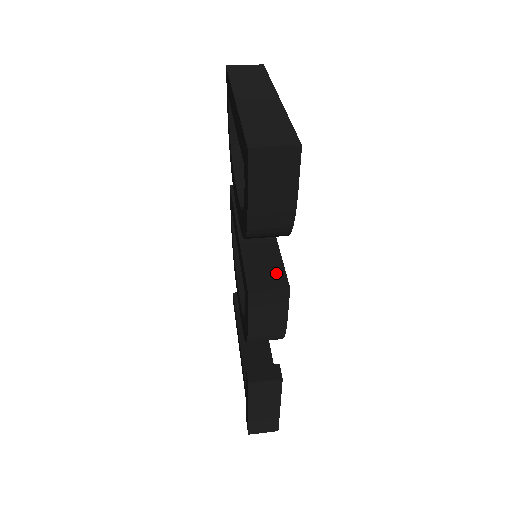
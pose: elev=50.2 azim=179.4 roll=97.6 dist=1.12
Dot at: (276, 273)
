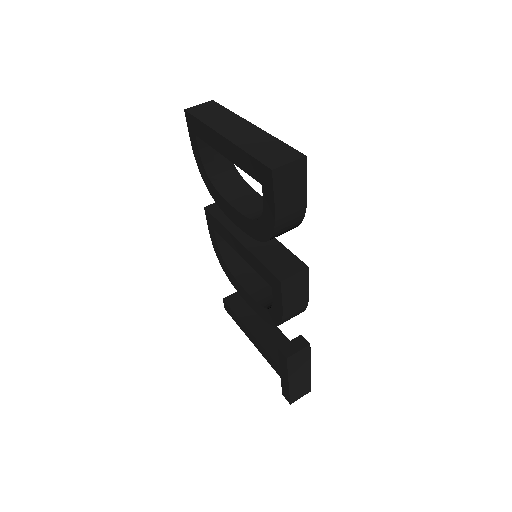
Dot at: (291, 260)
